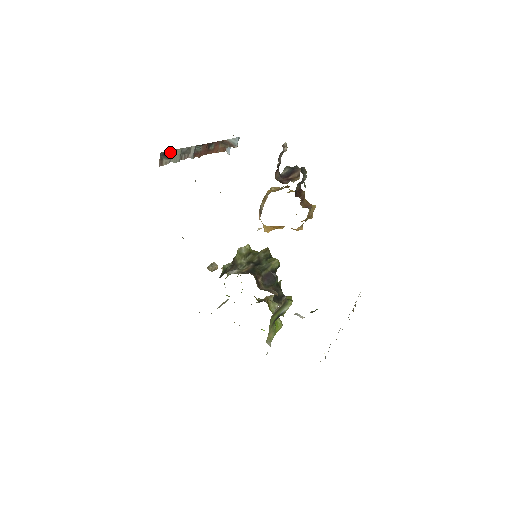
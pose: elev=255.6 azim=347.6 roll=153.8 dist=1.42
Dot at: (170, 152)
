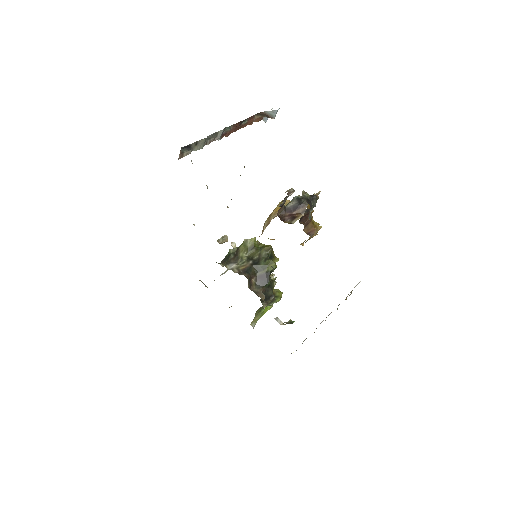
Dot at: (192, 144)
